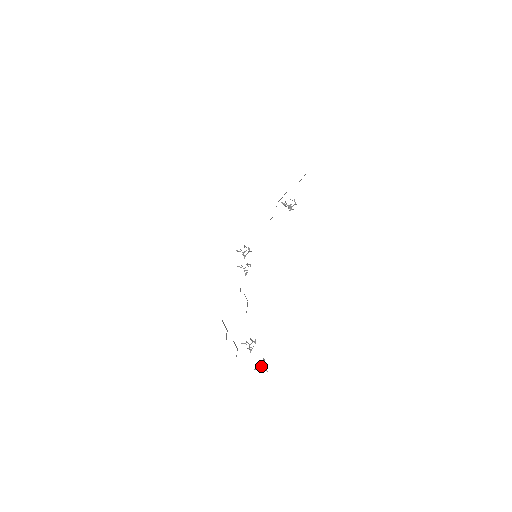
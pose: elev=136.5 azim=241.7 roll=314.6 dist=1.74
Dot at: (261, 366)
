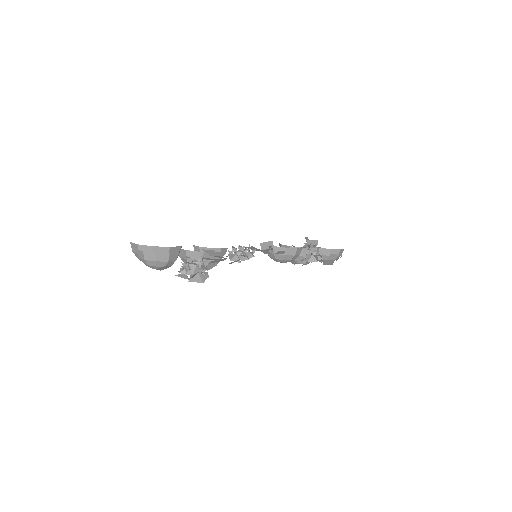
Dot at: (191, 276)
